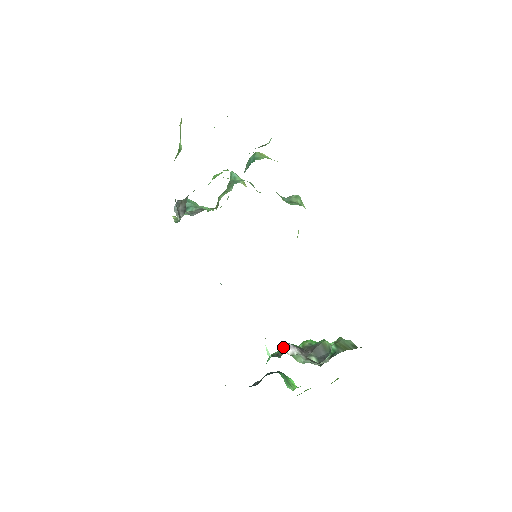
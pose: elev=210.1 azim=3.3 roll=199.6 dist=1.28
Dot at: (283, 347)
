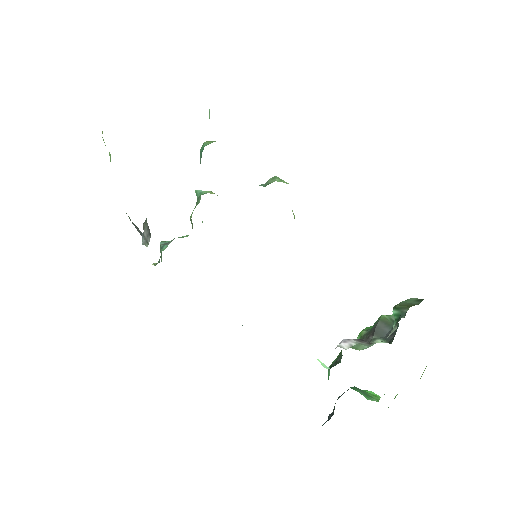
Dot at: occluded
